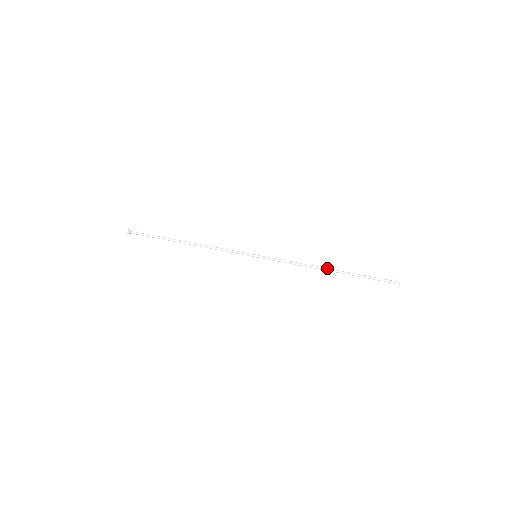
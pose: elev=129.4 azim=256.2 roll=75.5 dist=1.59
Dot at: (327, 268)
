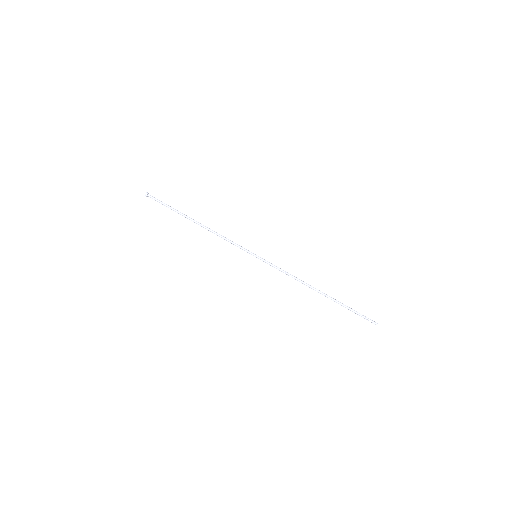
Dot at: (317, 289)
